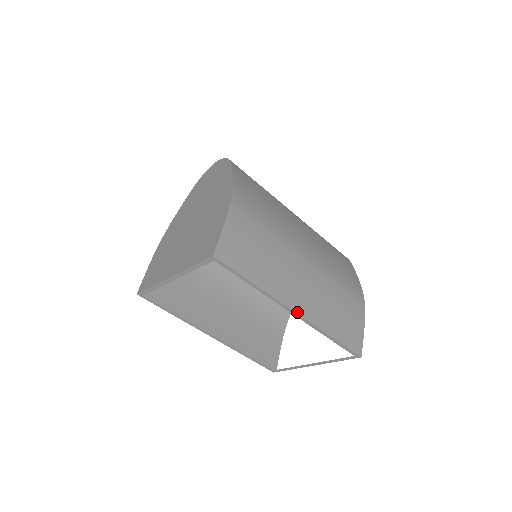
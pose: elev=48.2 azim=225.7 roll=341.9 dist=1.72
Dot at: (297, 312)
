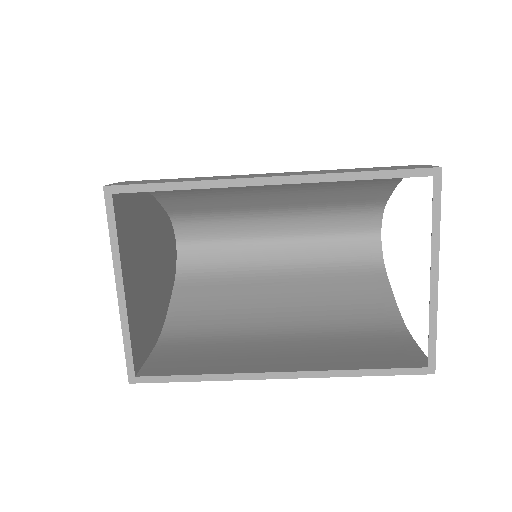
Dot at: (272, 177)
